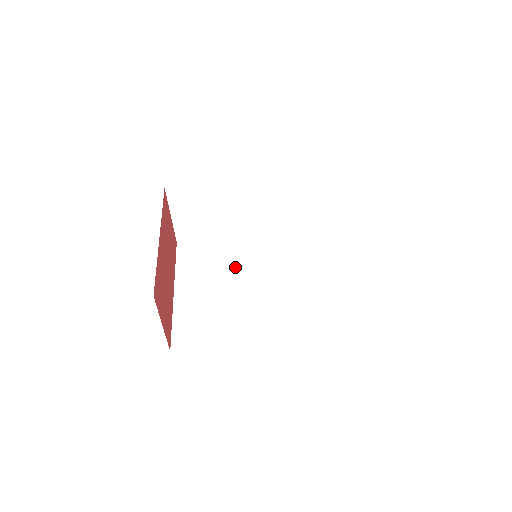
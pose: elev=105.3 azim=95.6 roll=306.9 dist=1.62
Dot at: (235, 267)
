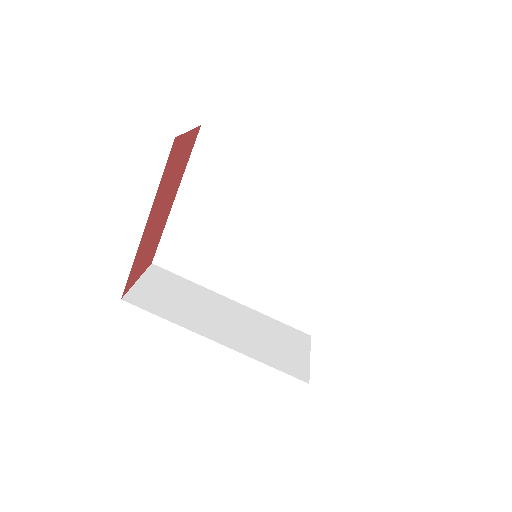
Dot at: (249, 207)
